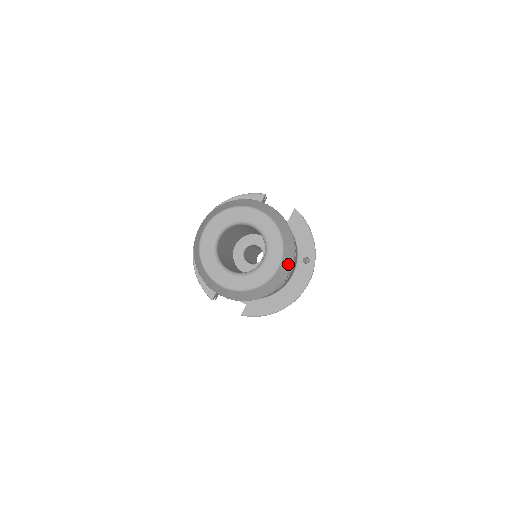
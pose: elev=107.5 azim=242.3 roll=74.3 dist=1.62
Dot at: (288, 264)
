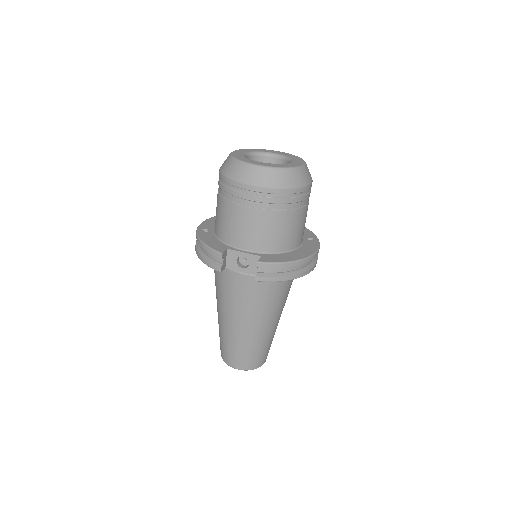
Dot at: (310, 175)
